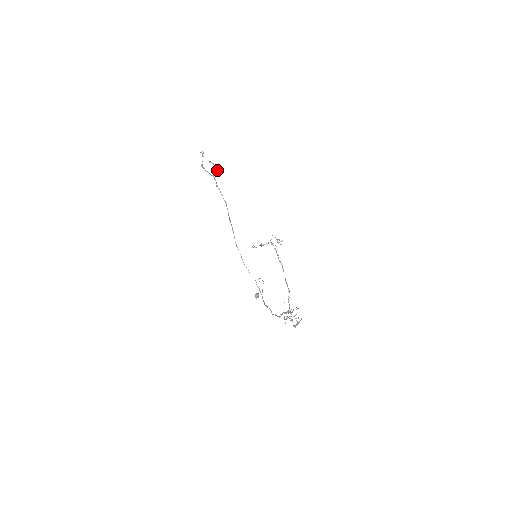
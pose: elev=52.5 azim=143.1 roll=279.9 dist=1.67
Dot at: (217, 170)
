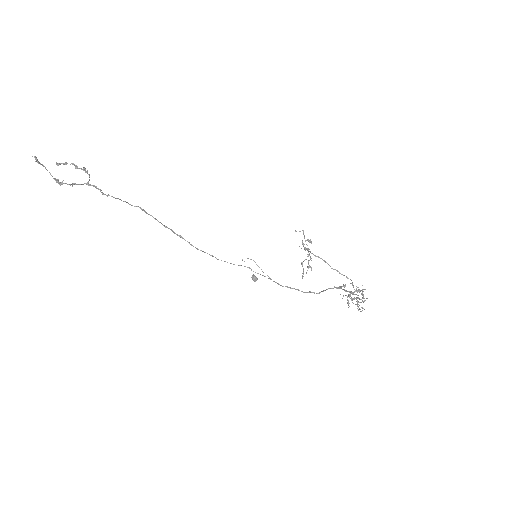
Dot at: (81, 169)
